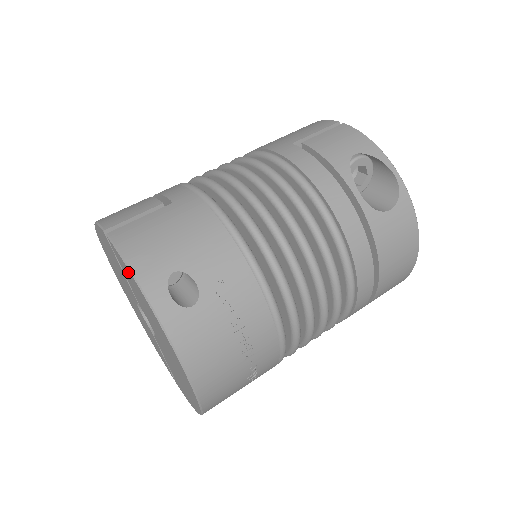
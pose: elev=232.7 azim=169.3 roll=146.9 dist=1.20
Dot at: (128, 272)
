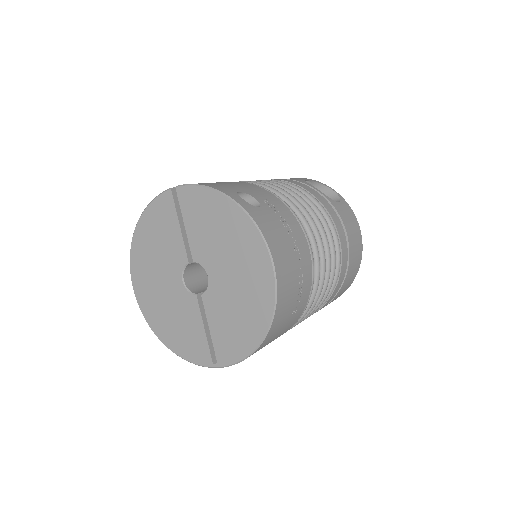
Dot at: (203, 197)
